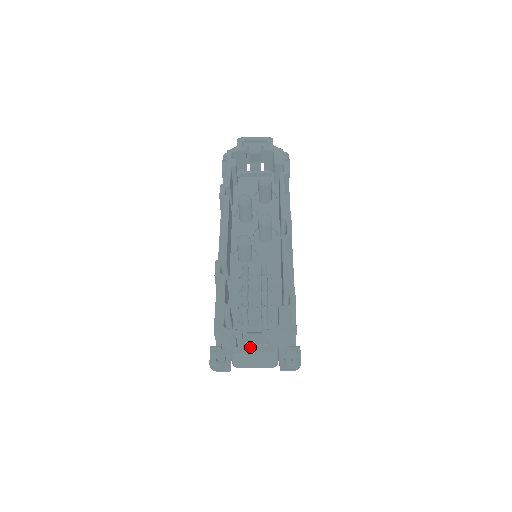
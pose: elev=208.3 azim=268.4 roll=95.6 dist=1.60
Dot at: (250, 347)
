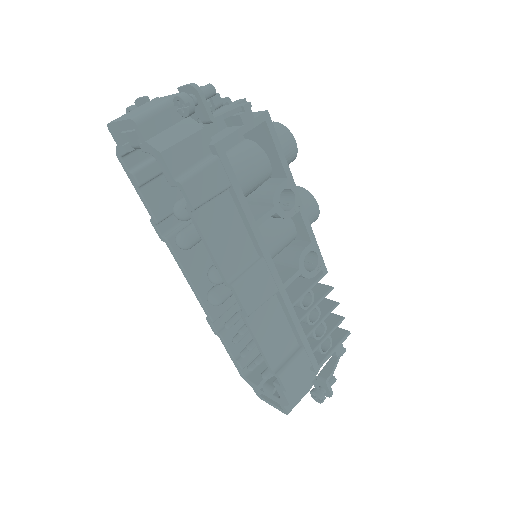
Dot at: (268, 402)
